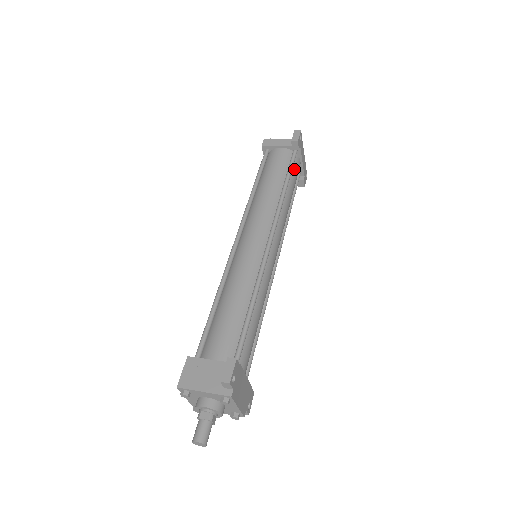
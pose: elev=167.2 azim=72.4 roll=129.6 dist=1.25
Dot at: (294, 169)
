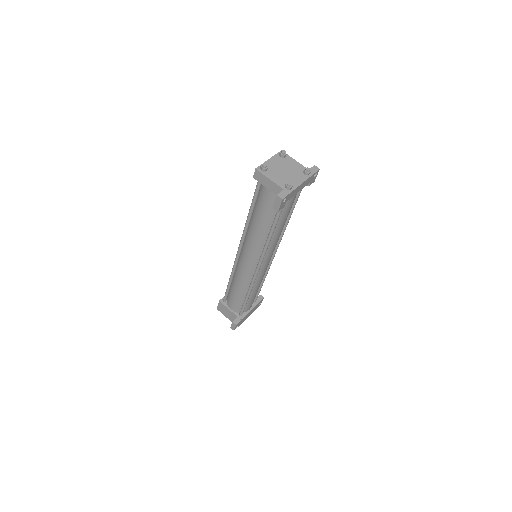
Dot at: (285, 208)
